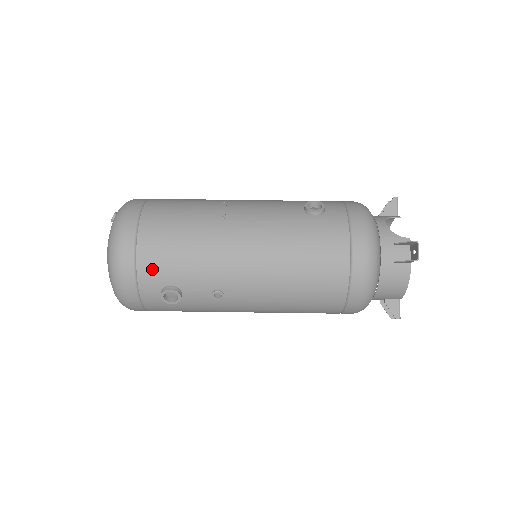
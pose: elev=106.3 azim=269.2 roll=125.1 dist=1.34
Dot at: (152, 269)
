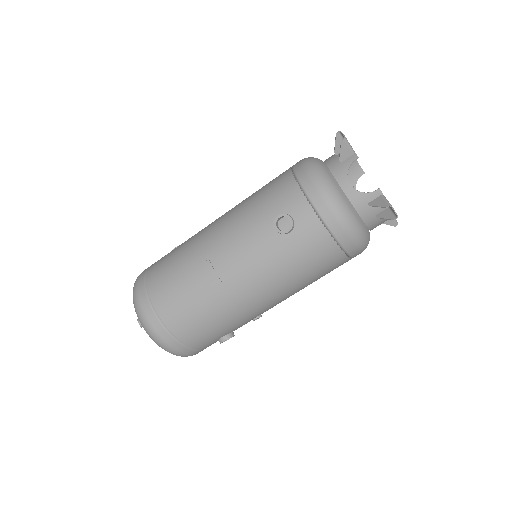
Dot at: (203, 342)
